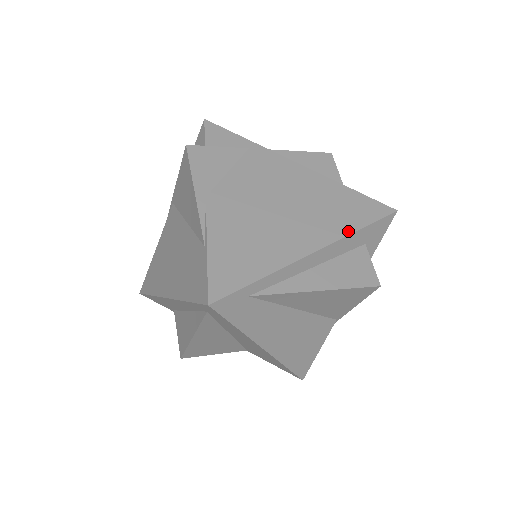
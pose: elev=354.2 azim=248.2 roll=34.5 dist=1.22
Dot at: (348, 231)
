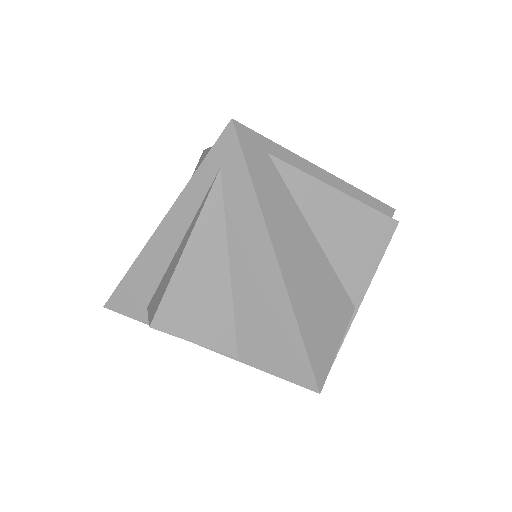
Dot at: (355, 188)
